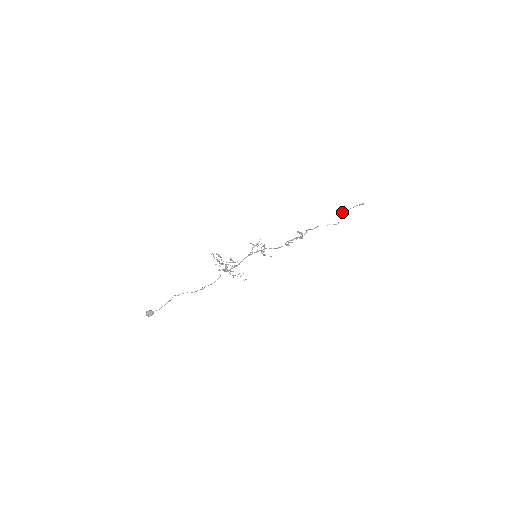
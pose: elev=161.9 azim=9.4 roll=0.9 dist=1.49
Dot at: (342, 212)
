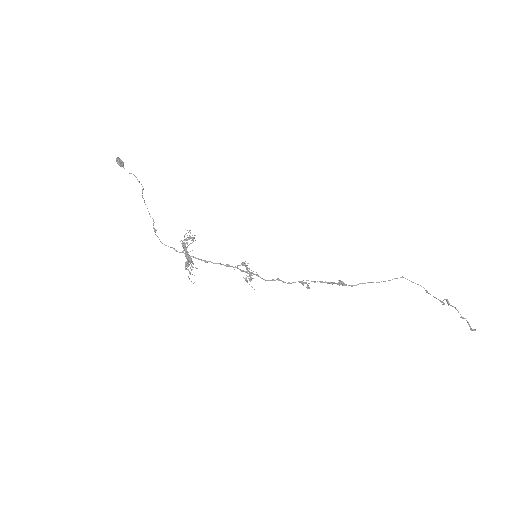
Dot at: (448, 302)
